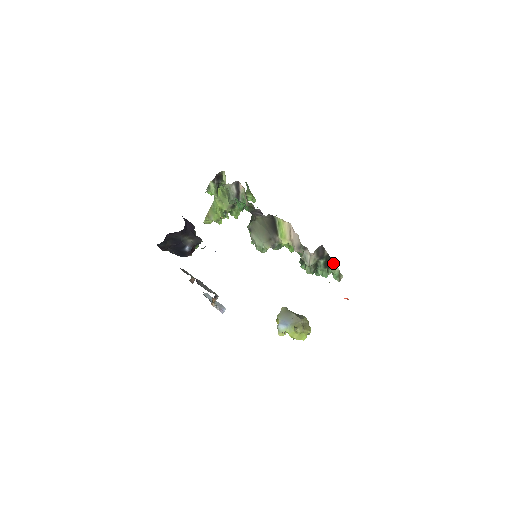
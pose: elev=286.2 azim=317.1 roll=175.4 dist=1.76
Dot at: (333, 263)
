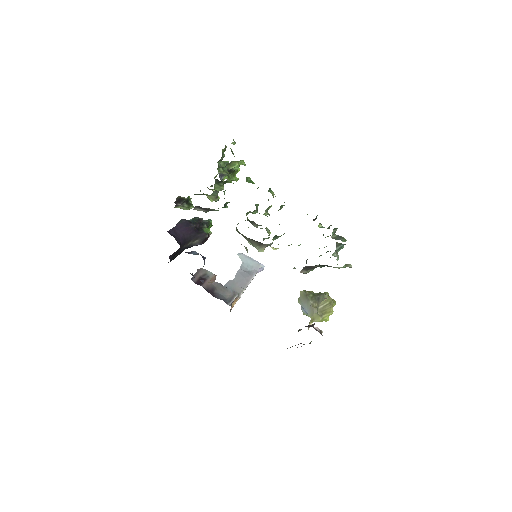
Dot at: (331, 266)
